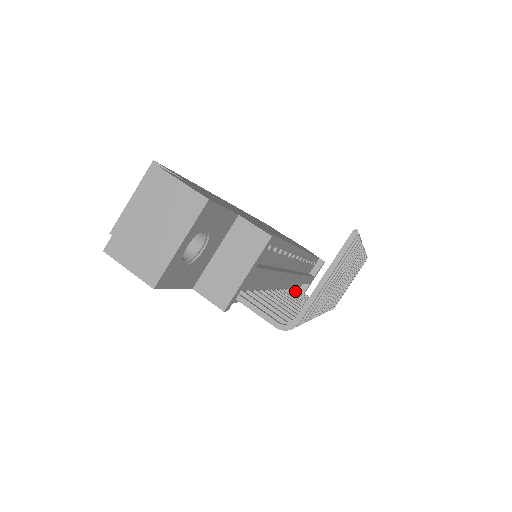
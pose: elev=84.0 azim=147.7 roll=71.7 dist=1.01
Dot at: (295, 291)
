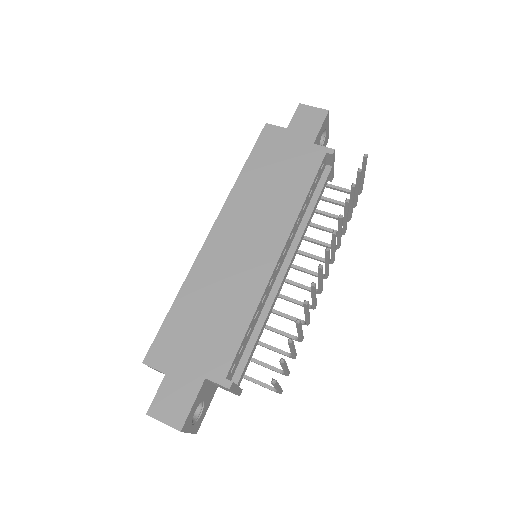
Dot at: (315, 210)
